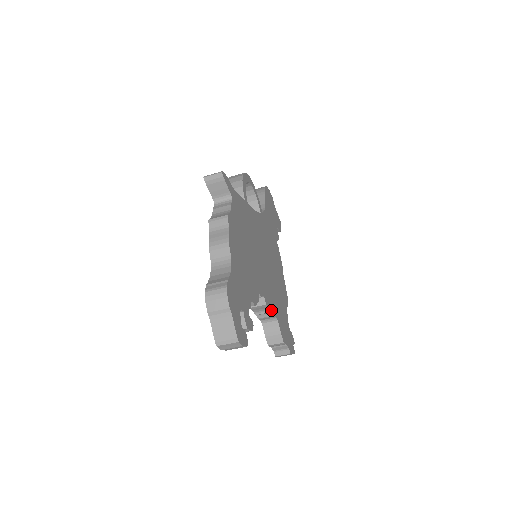
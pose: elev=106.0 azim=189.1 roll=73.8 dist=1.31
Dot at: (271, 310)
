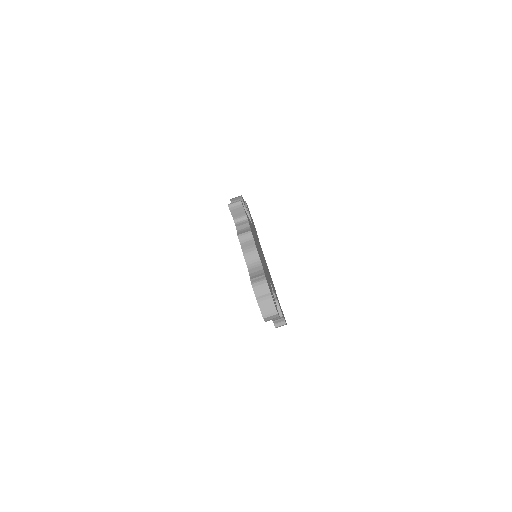
Dot at: (274, 294)
